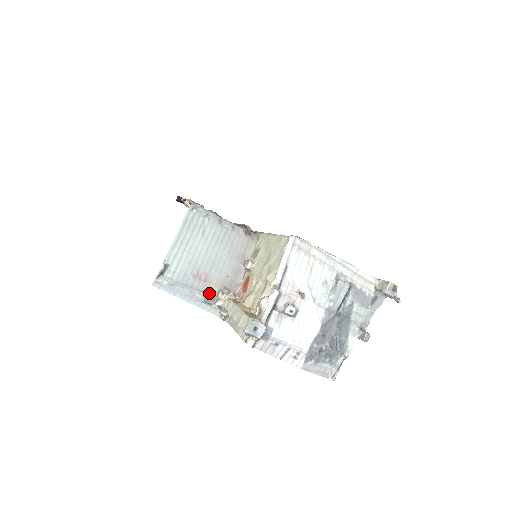
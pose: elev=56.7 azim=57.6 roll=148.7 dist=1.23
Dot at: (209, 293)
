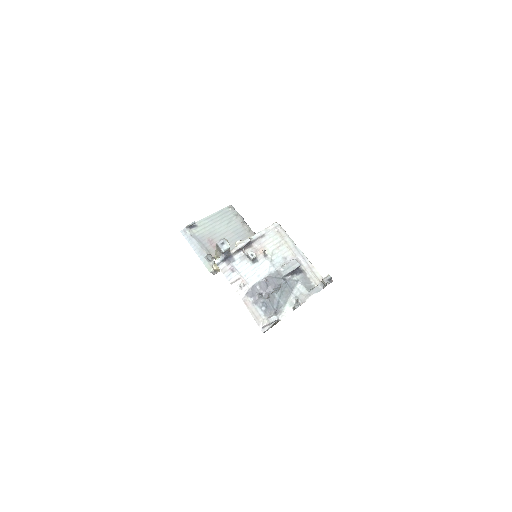
Dot at: (212, 254)
